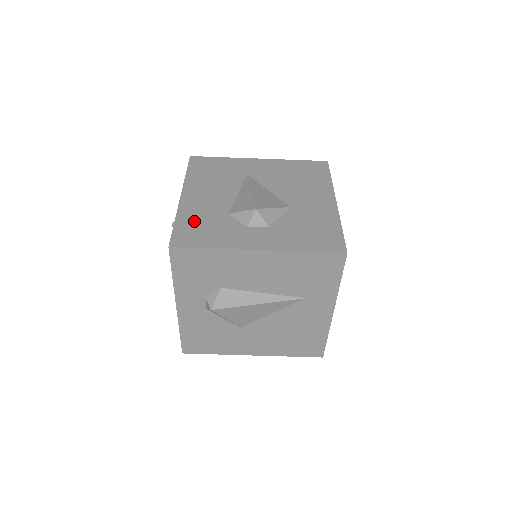
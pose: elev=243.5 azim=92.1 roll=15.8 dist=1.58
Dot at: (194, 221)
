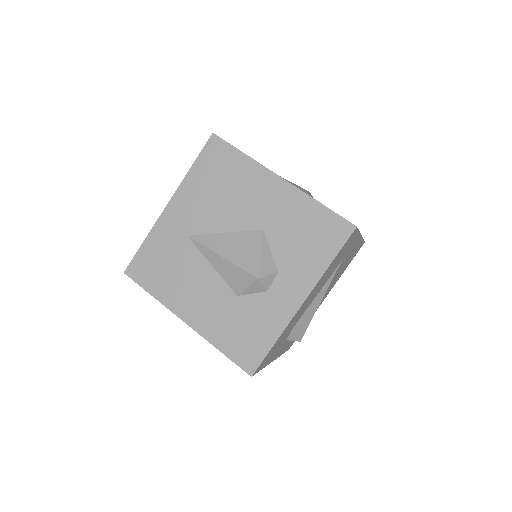
Dot at: (229, 334)
